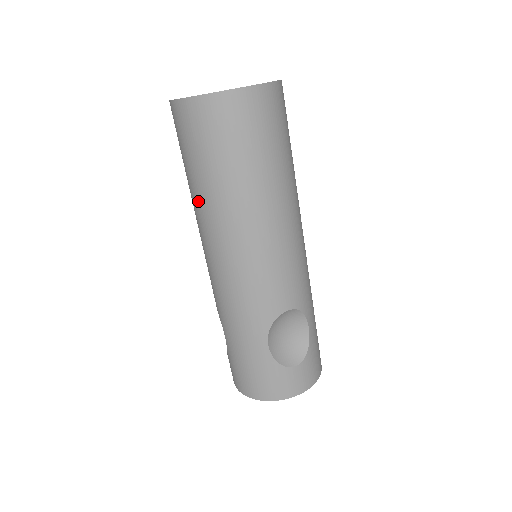
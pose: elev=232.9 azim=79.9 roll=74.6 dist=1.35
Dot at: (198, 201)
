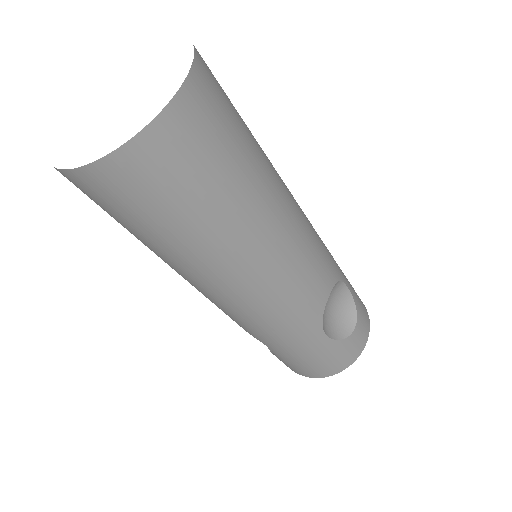
Dot at: (178, 262)
